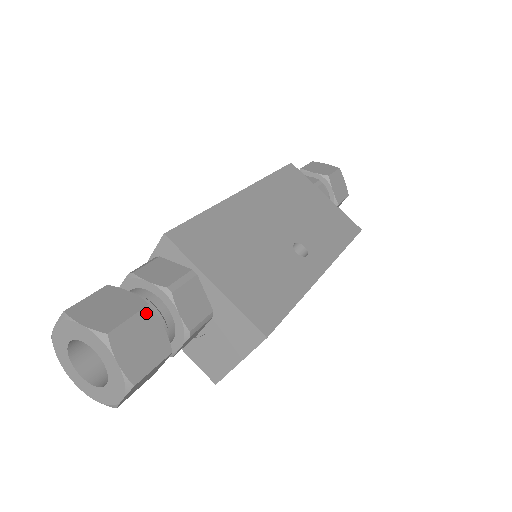
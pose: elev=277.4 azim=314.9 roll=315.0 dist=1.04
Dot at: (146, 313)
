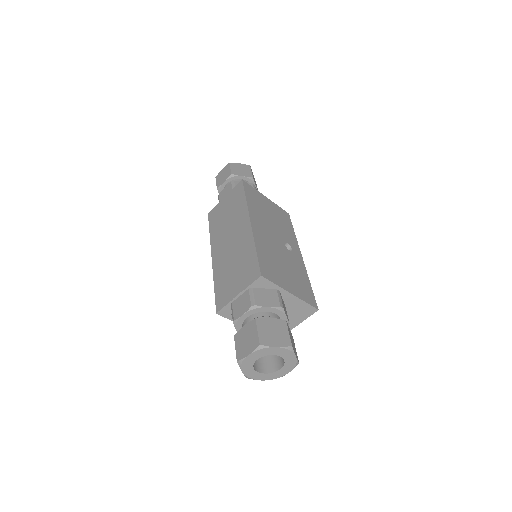
Dot at: occluded
